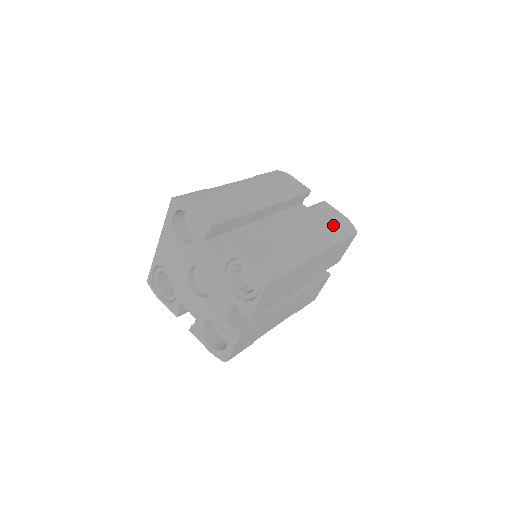
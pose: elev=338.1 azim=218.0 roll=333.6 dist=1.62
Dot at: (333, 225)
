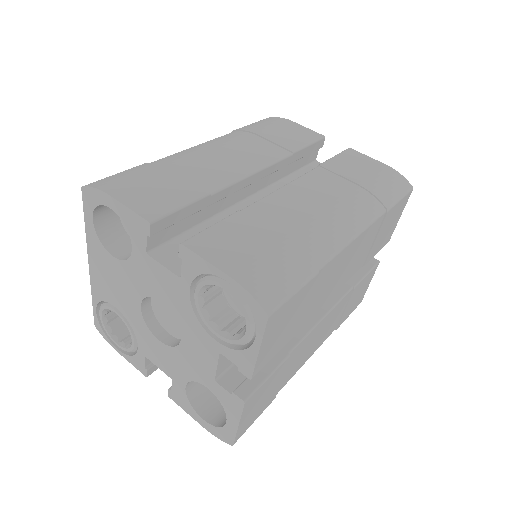
Dot at: (372, 182)
